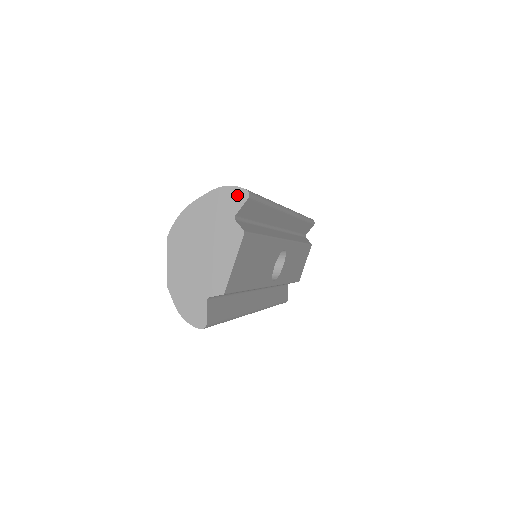
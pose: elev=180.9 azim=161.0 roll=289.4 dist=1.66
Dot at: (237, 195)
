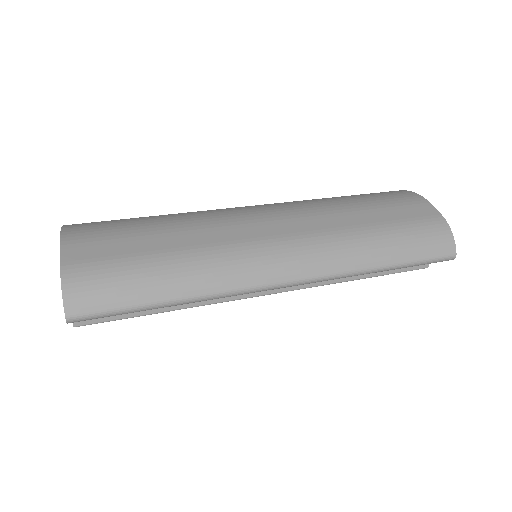
Dot at: occluded
